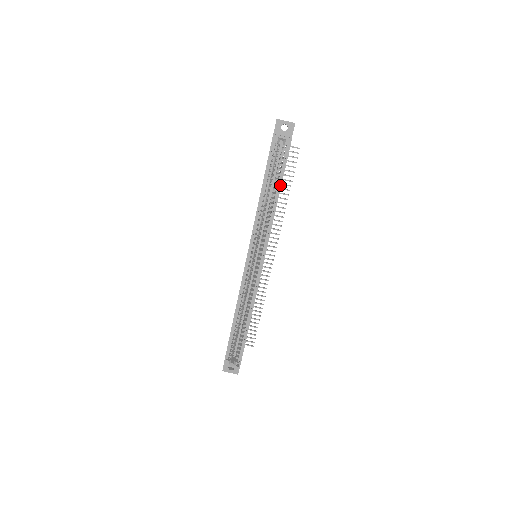
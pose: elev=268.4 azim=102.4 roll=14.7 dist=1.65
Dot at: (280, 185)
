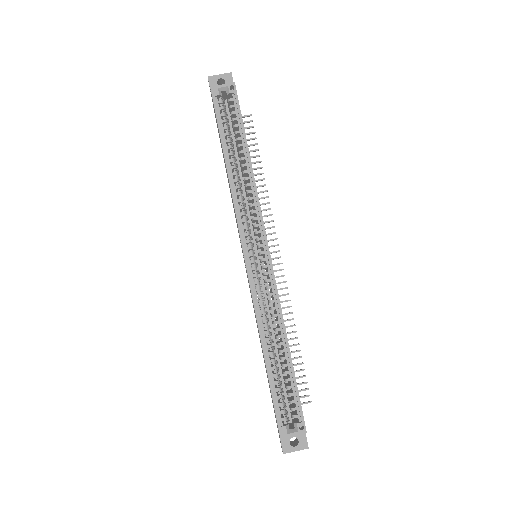
Dot at: (245, 142)
